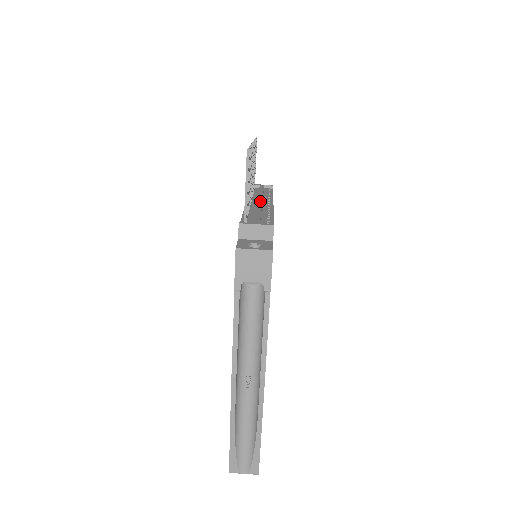
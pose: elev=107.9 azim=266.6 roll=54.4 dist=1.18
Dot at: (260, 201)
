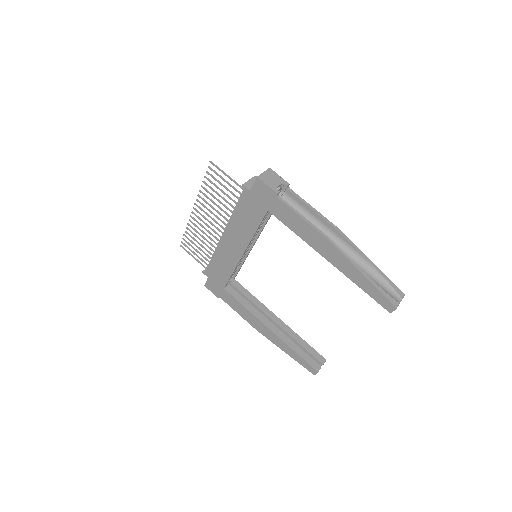
Dot at: occluded
